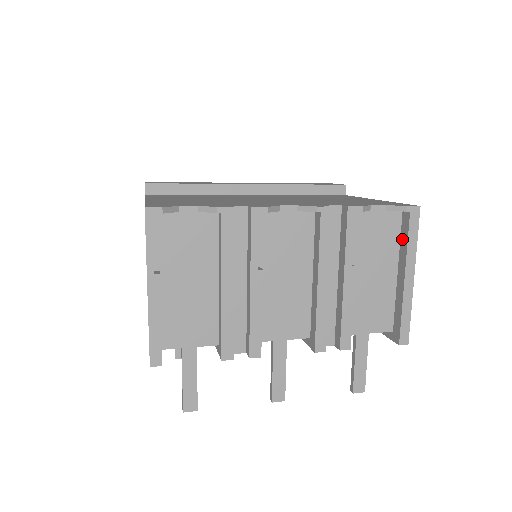
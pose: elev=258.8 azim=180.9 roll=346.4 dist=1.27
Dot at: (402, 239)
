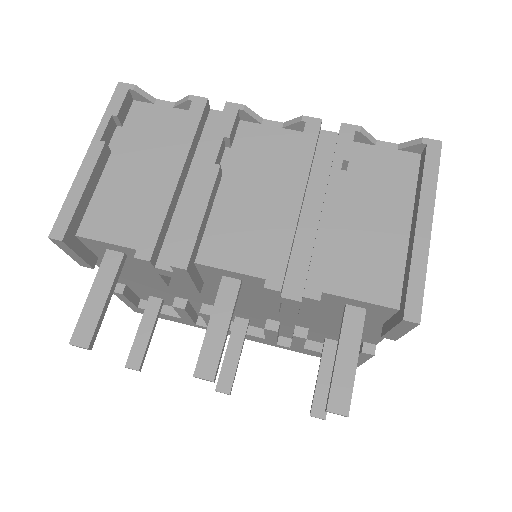
Dot at: (418, 183)
